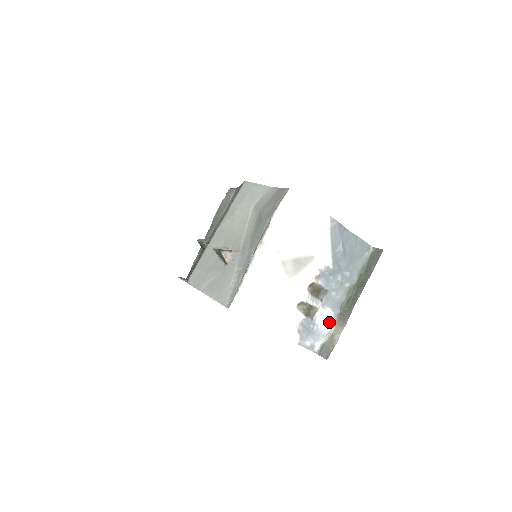
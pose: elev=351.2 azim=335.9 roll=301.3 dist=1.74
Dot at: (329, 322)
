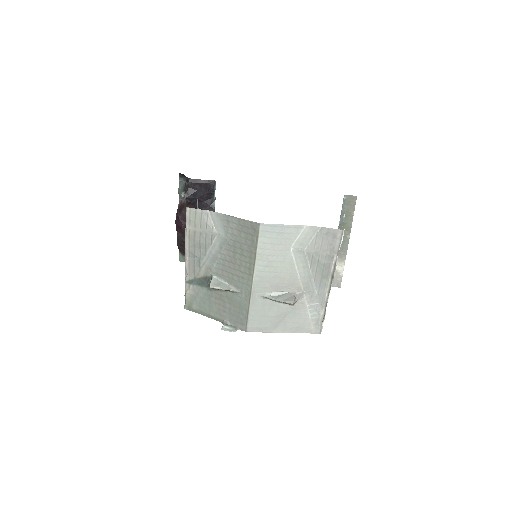
Dot at: occluded
